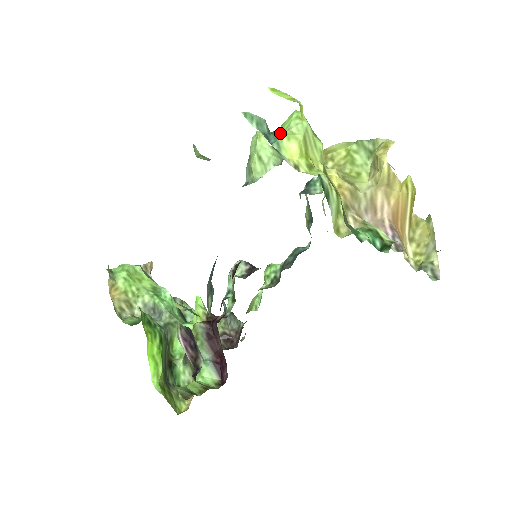
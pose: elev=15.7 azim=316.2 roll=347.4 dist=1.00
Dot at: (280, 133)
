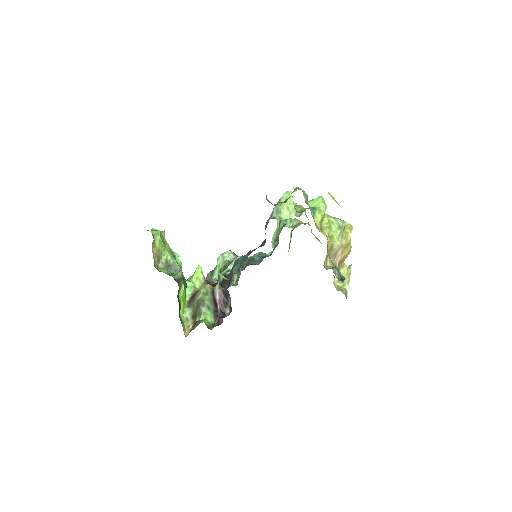
Dot at: (313, 206)
